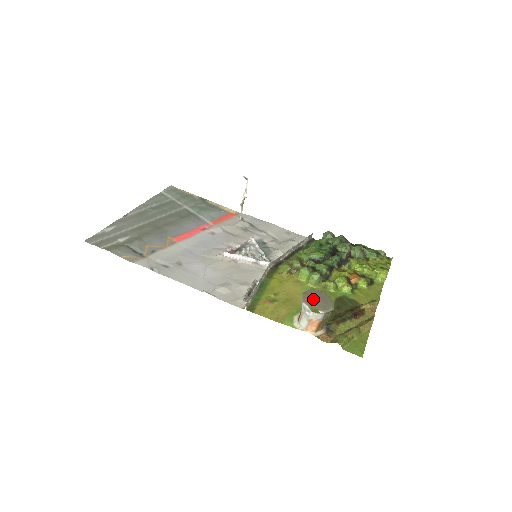
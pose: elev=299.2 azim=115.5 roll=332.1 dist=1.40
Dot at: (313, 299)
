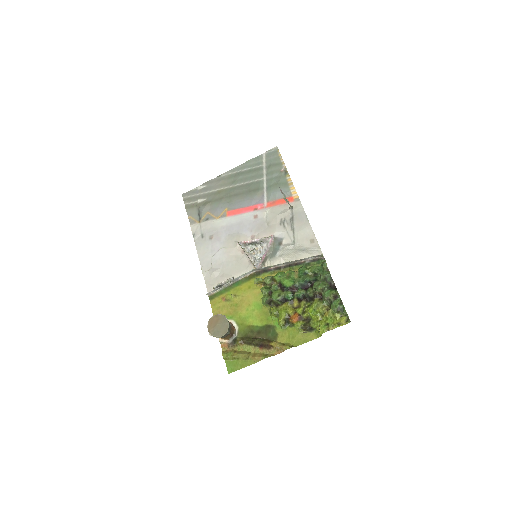
Dot at: (215, 323)
